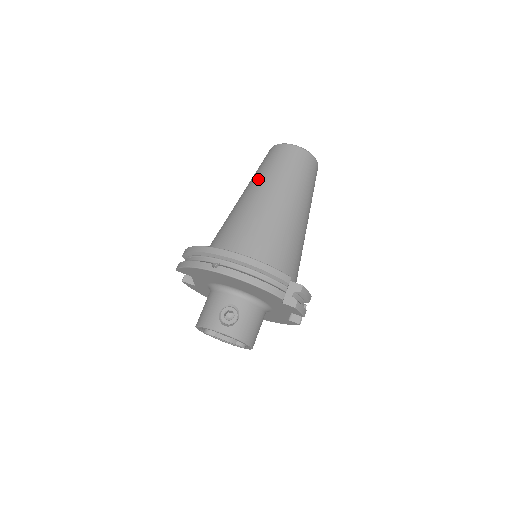
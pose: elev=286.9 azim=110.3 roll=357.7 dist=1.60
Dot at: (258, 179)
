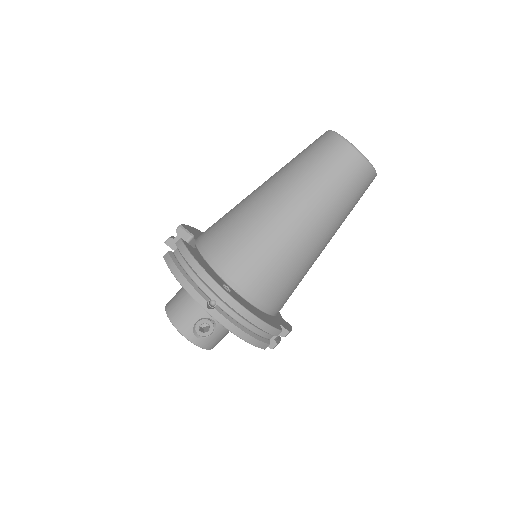
Dot at: (299, 185)
